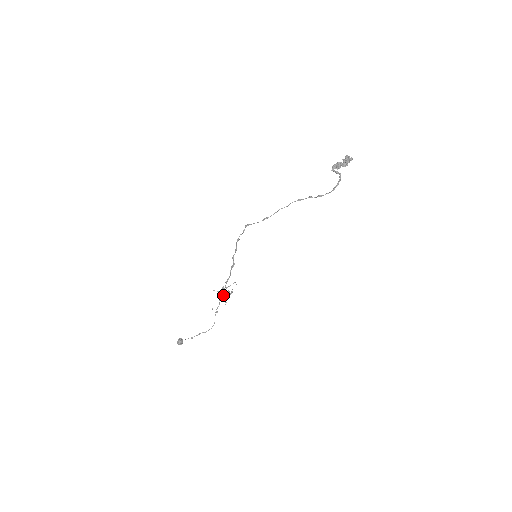
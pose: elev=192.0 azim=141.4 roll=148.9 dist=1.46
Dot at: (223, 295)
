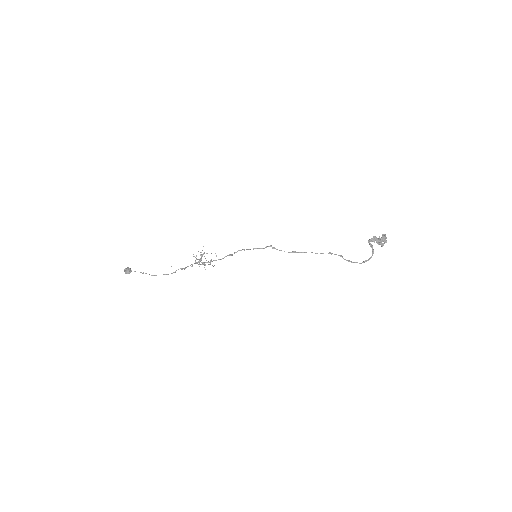
Dot at: (201, 262)
